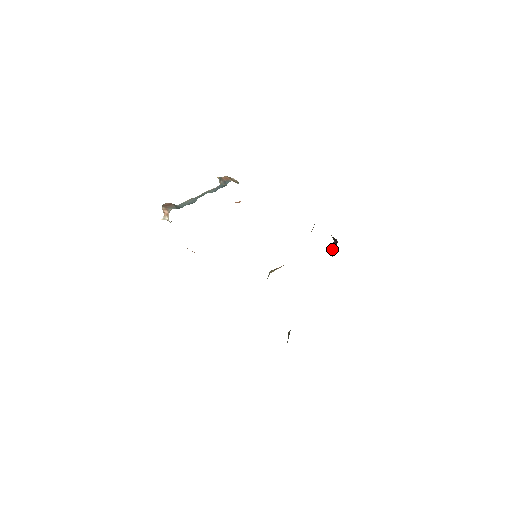
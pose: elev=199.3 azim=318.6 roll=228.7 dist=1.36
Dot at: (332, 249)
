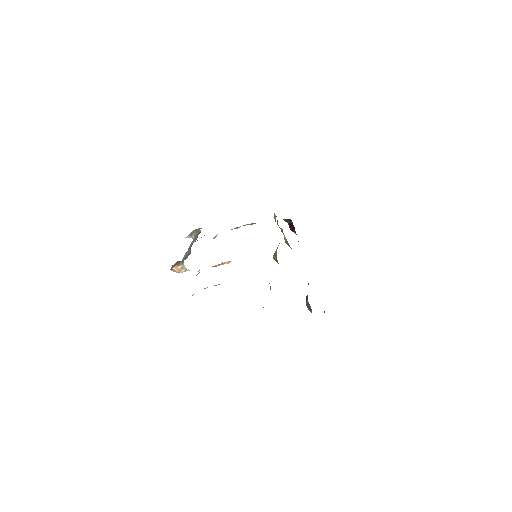
Dot at: (291, 228)
